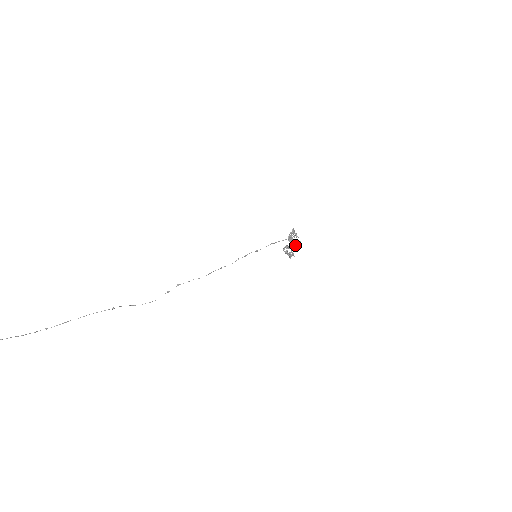
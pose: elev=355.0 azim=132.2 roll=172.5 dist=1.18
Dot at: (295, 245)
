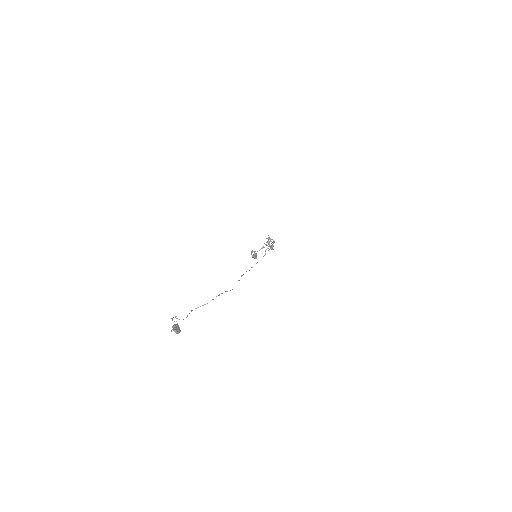
Dot at: (272, 248)
